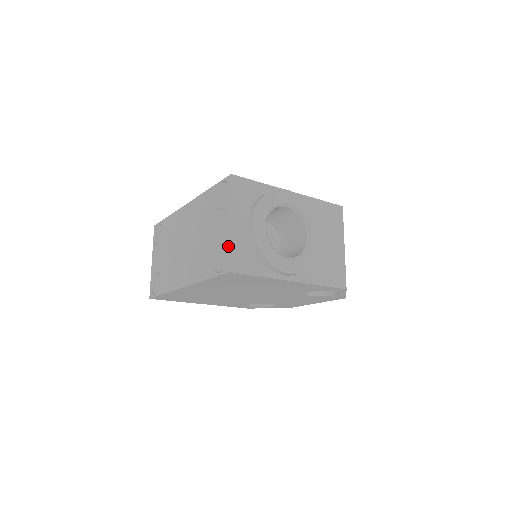
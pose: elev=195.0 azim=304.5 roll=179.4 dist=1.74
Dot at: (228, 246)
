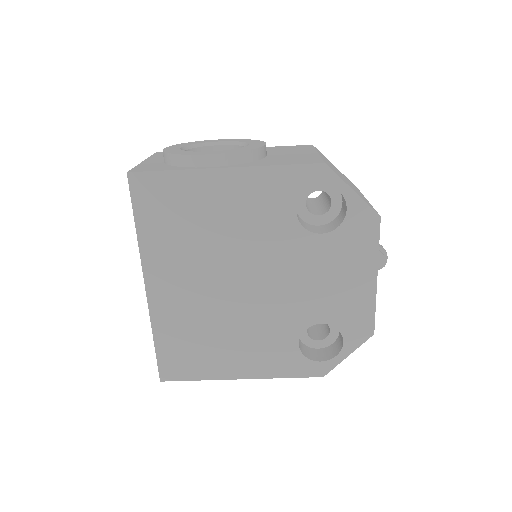
Dot at: occluded
